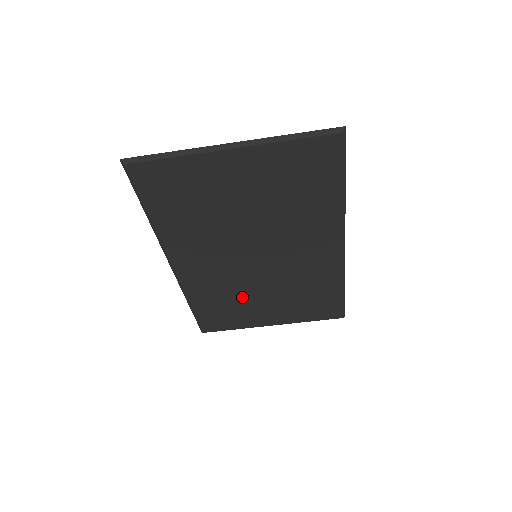
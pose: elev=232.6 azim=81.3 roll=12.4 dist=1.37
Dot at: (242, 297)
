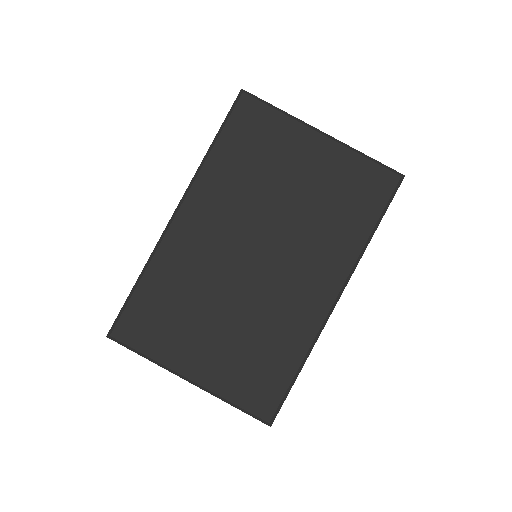
Dot at: (199, 304)
